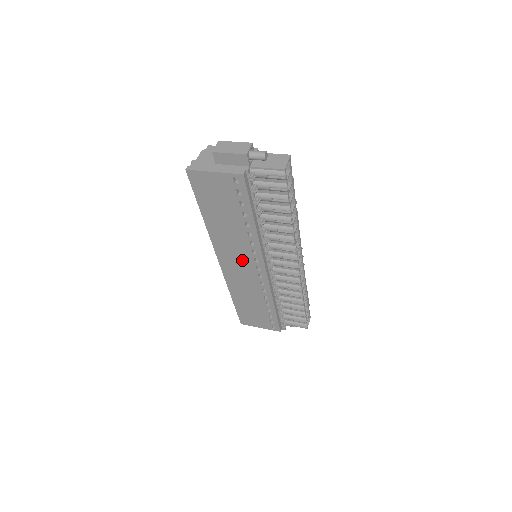
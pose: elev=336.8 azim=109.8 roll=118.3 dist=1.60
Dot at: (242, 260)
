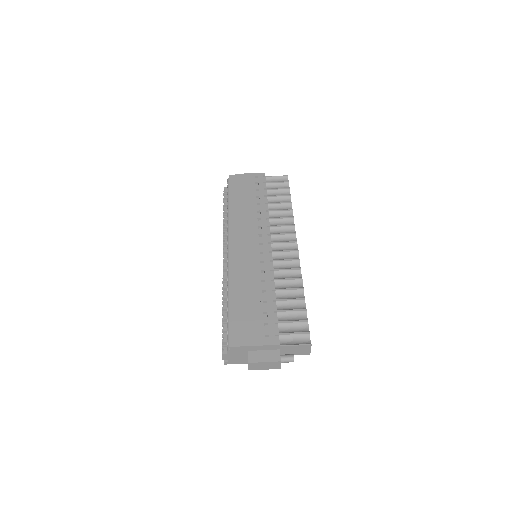
Dot at: occluded
